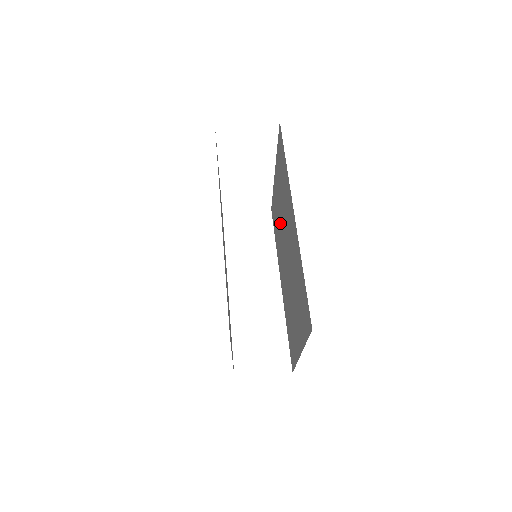
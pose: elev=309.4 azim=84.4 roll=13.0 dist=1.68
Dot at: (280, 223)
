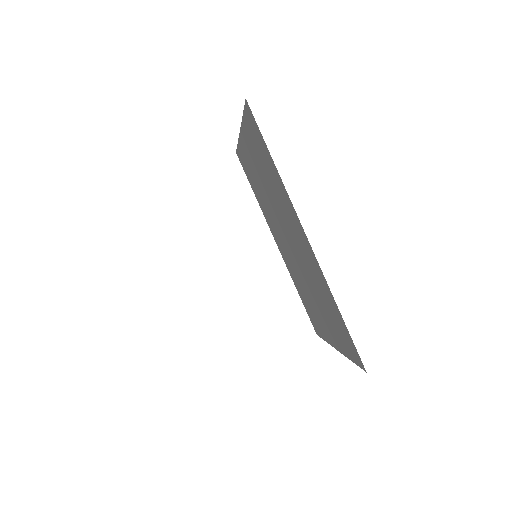
Dot at: (266, 197)
